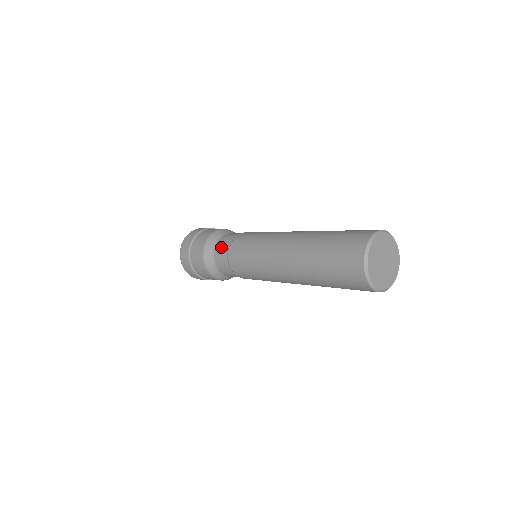
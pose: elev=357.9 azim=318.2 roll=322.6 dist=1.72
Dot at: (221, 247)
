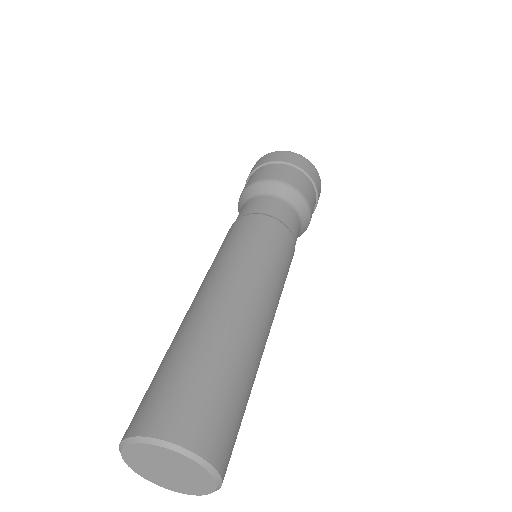
Dot at: occluded
